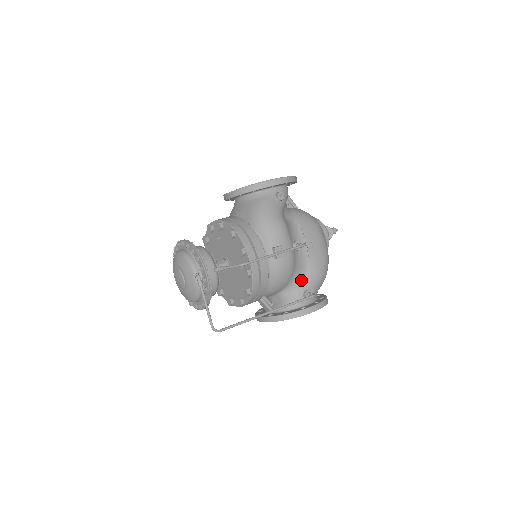
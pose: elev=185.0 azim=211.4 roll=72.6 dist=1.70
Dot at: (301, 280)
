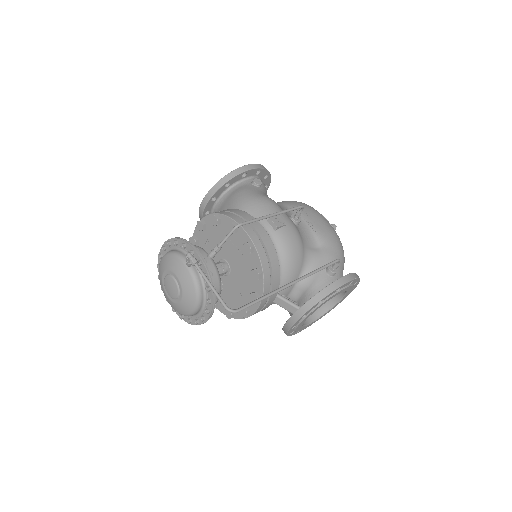
Dot at: (317, 257)
